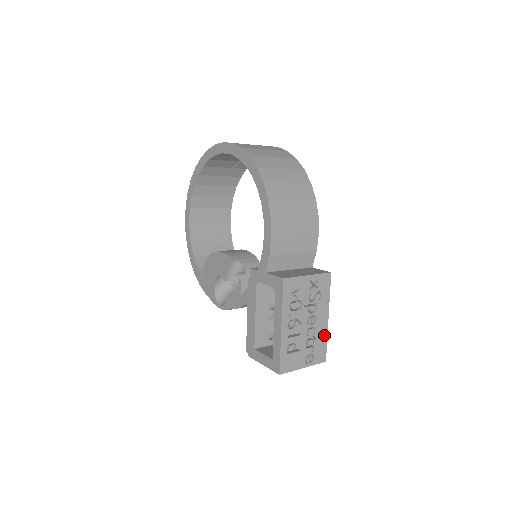
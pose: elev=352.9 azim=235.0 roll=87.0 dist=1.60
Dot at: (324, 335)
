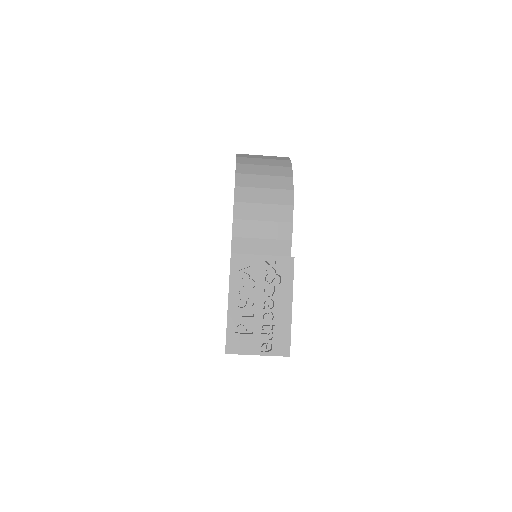
Dot at: (287, 325)
